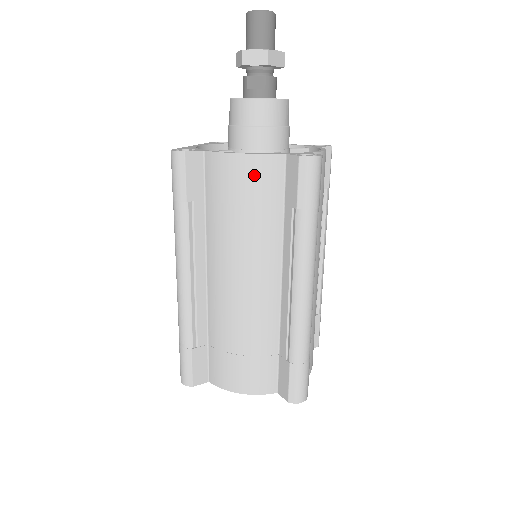
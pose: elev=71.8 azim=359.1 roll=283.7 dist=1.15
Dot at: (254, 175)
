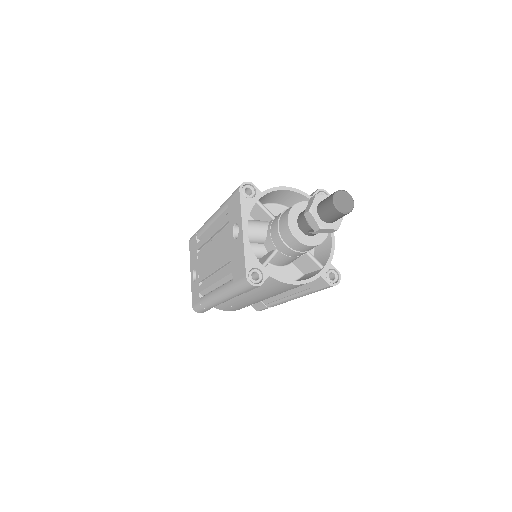
Dot at: (298, 286)
